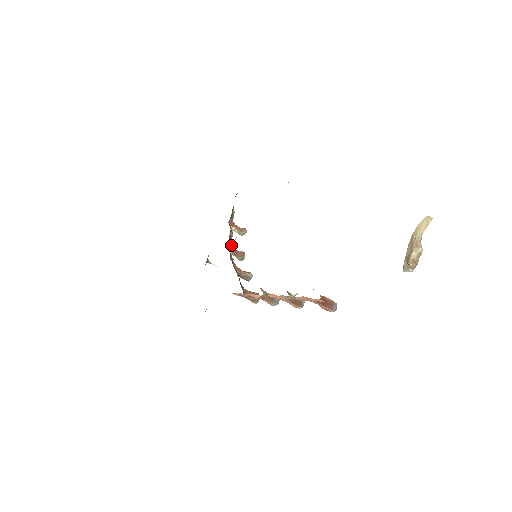
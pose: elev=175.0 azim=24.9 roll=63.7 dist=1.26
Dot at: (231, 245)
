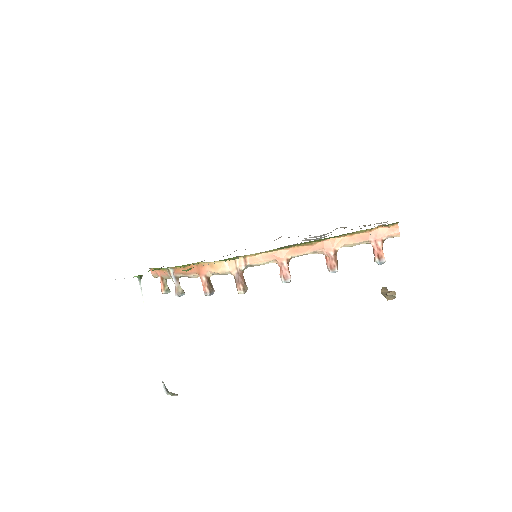
Dot at: occluded
